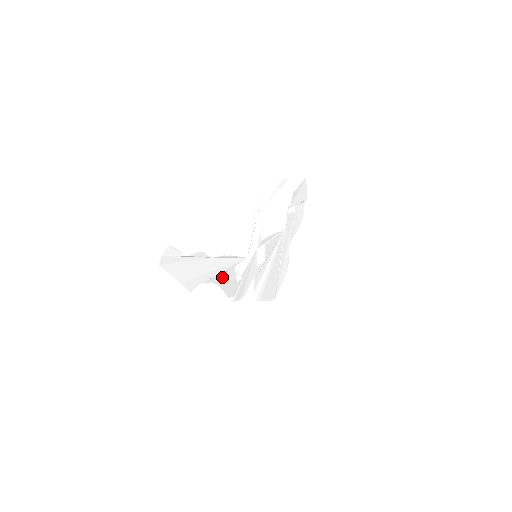
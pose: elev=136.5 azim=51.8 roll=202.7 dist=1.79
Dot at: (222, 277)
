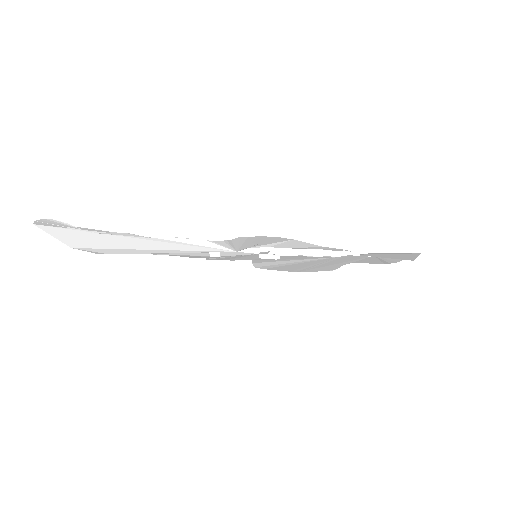
Dot at: occluded
